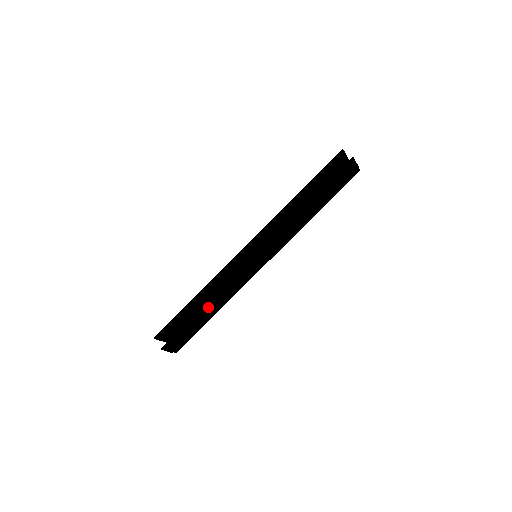
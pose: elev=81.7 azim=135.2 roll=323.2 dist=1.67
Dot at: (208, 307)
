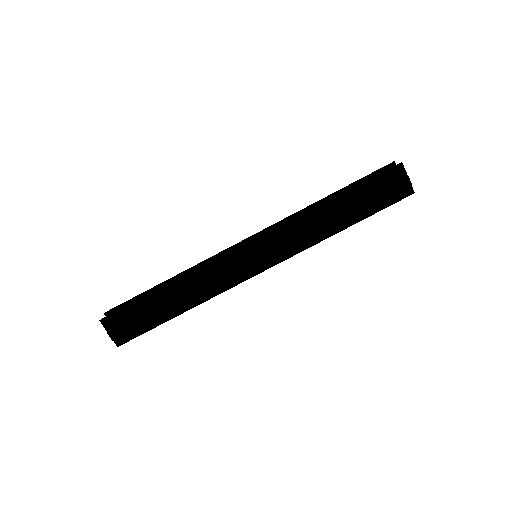
Dot at: (174, 290)
